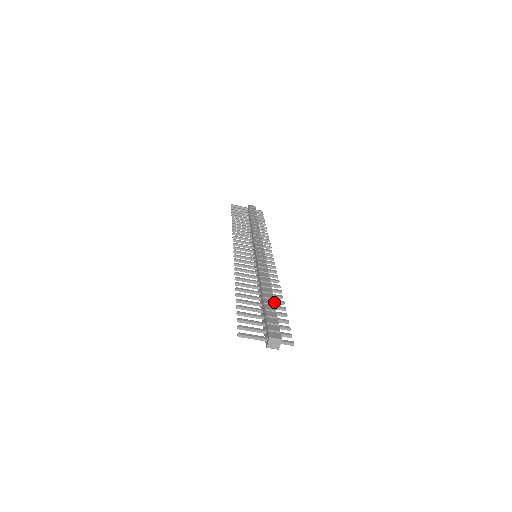
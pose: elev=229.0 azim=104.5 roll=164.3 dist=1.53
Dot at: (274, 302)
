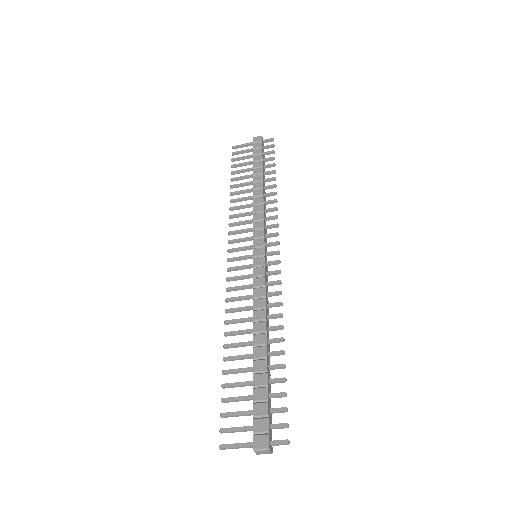
Dot at: (266, 365)
